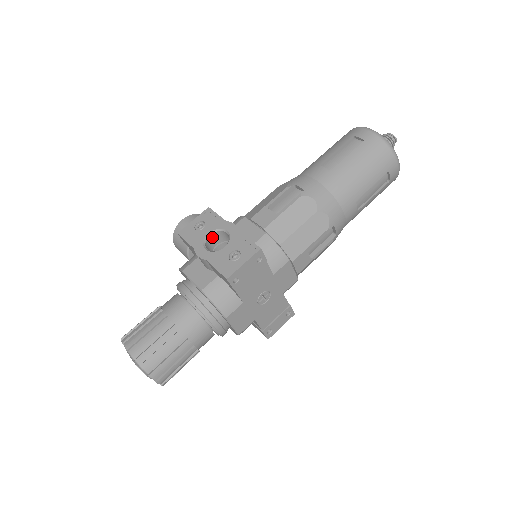
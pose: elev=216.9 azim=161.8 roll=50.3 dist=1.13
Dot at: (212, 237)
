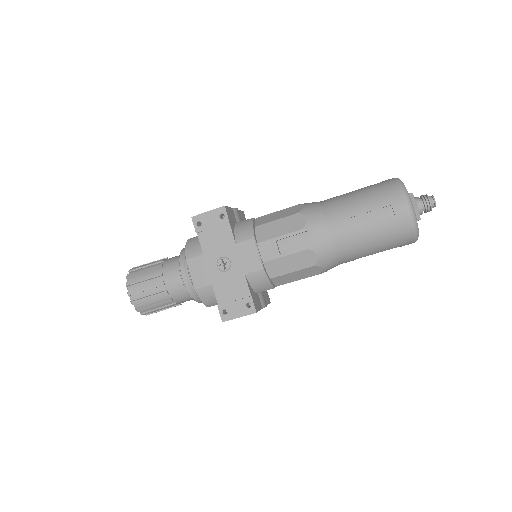
Dot at: occluded
